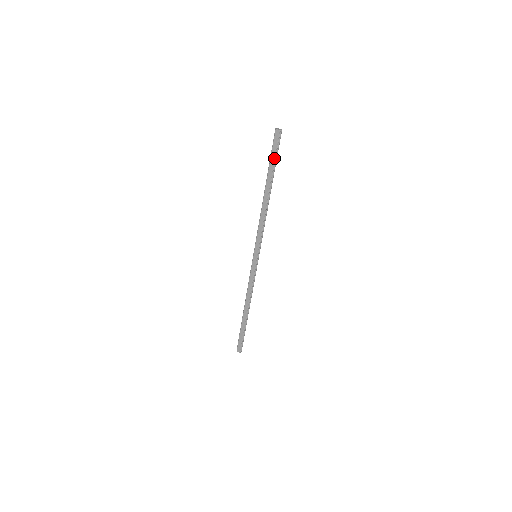
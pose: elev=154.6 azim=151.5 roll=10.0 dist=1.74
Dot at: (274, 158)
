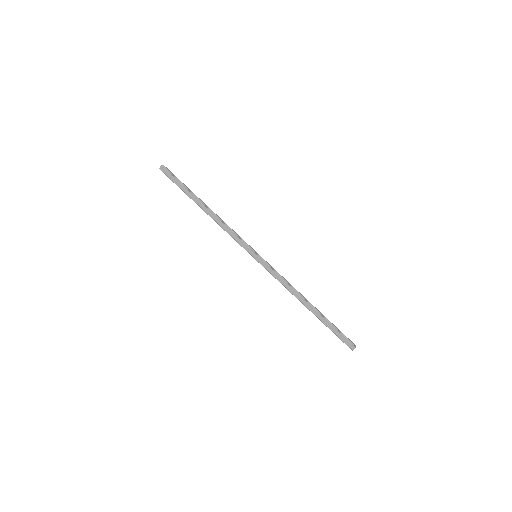
Dot at: (179, 183)
